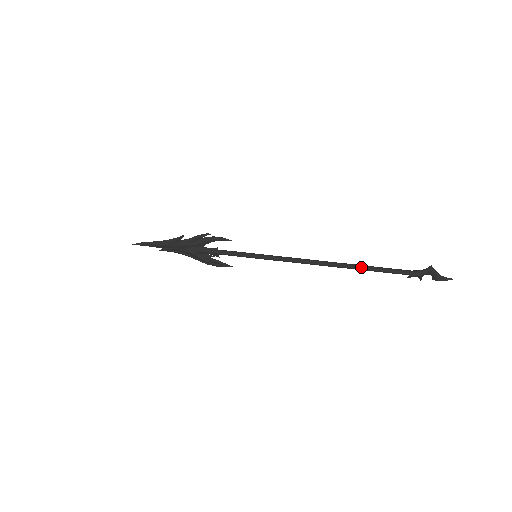
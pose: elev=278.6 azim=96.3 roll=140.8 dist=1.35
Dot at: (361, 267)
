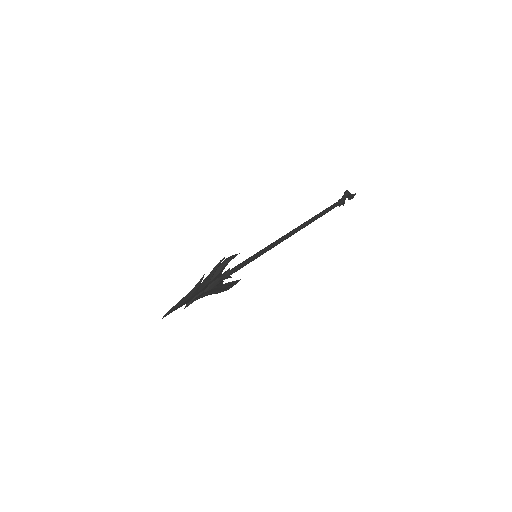
Dot at: (316, 217)
